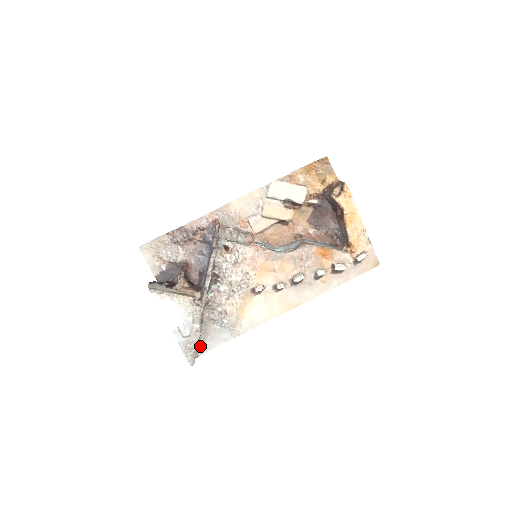
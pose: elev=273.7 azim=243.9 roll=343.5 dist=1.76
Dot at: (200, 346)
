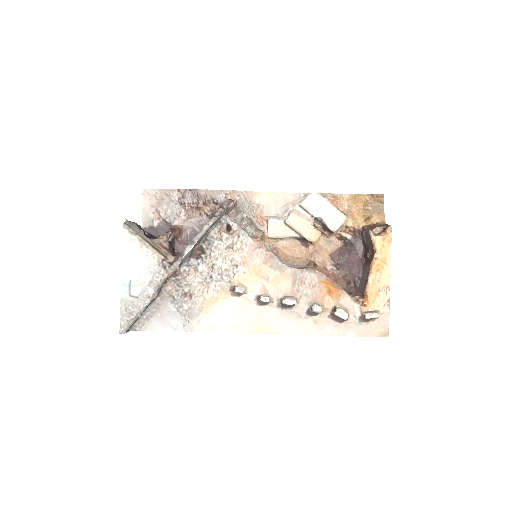
Dot at: (143, 320)
